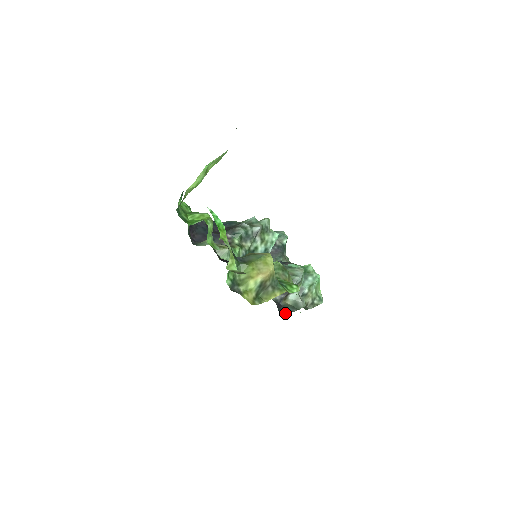
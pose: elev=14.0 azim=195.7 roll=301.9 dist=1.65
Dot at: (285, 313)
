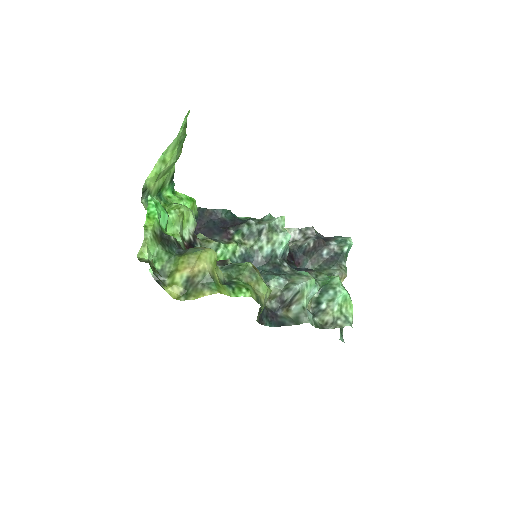
Dot at: (276, 324)
